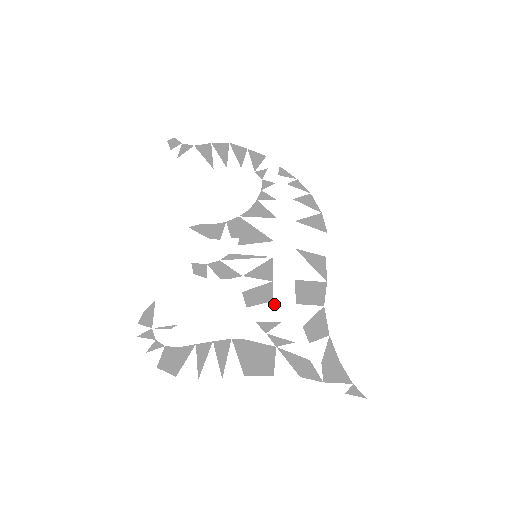
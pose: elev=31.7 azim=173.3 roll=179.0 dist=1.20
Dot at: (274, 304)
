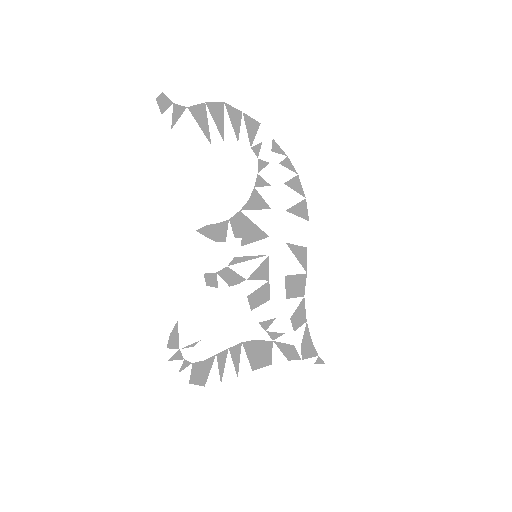
Dot at: (271, 303)
